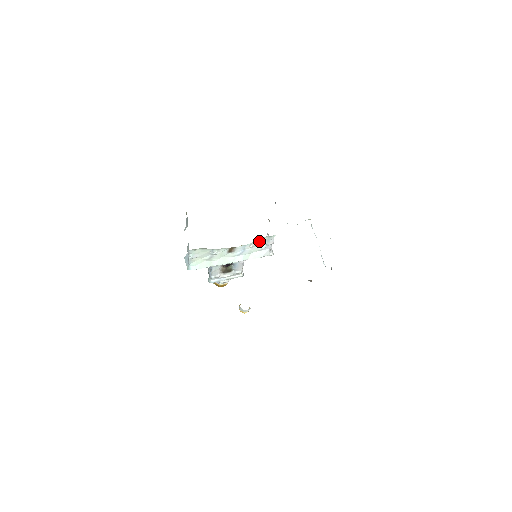
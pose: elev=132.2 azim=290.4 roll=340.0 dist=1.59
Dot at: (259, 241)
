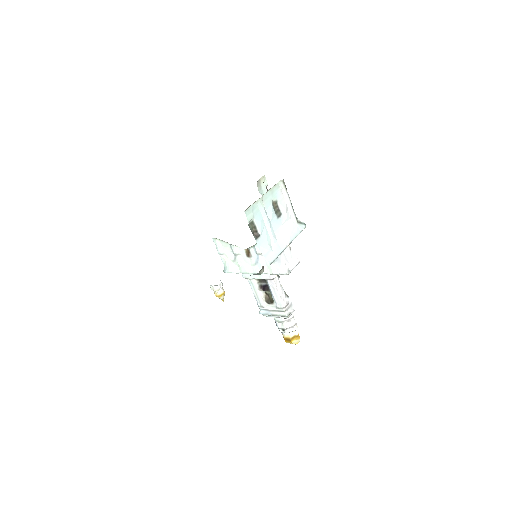
Dot at: occluded
